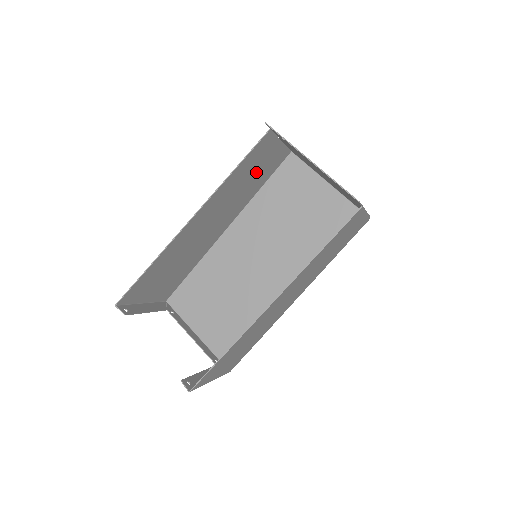
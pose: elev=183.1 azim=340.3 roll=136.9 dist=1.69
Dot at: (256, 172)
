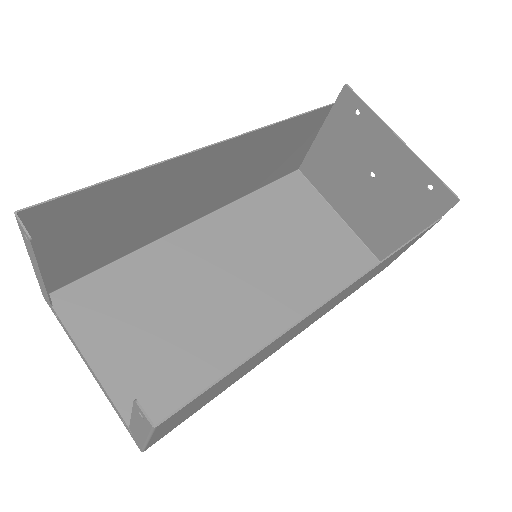
Dot at: (277, 157)
